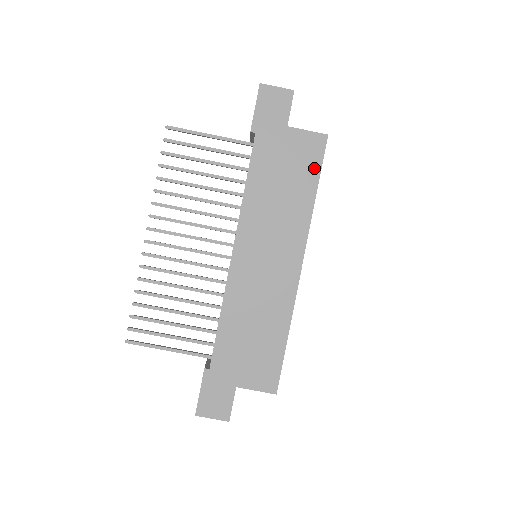
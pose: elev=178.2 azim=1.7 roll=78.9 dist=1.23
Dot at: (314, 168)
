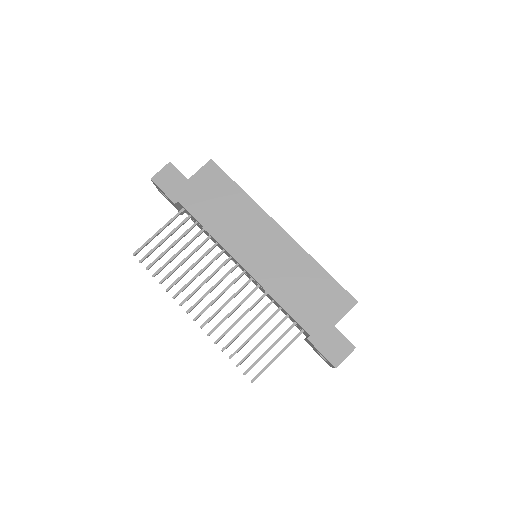
Dot at: (225, 180)
